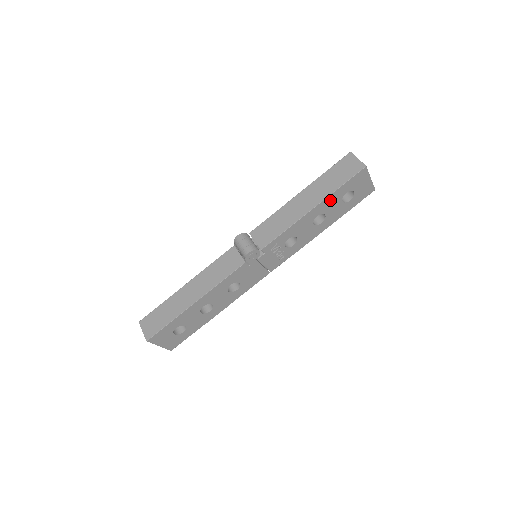
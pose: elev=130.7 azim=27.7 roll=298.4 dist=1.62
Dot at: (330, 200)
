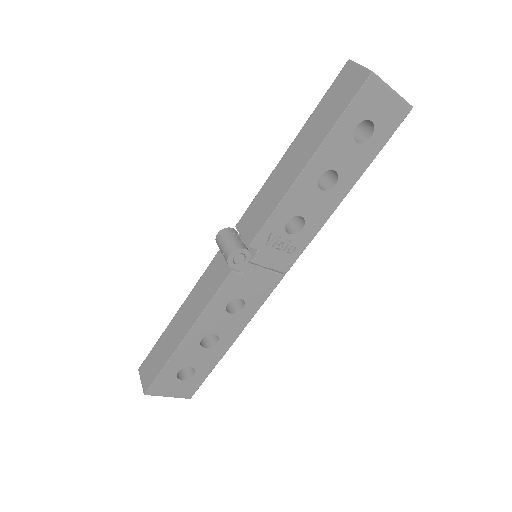
Dot at: (331, 146)
